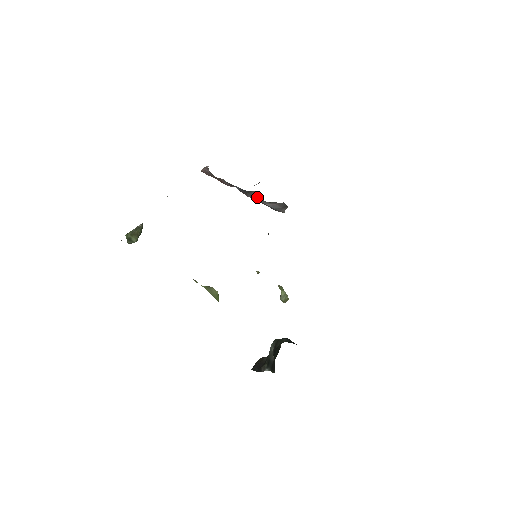
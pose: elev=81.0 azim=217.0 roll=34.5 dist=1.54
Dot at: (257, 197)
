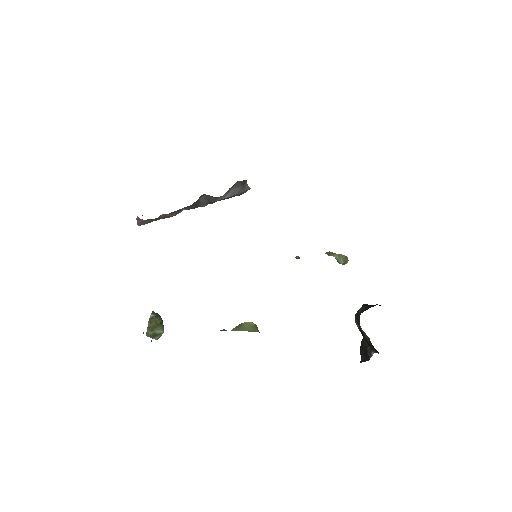
Dot at: (209, 200)
